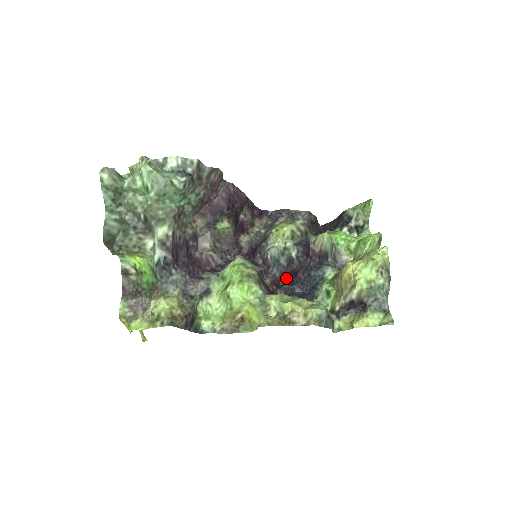
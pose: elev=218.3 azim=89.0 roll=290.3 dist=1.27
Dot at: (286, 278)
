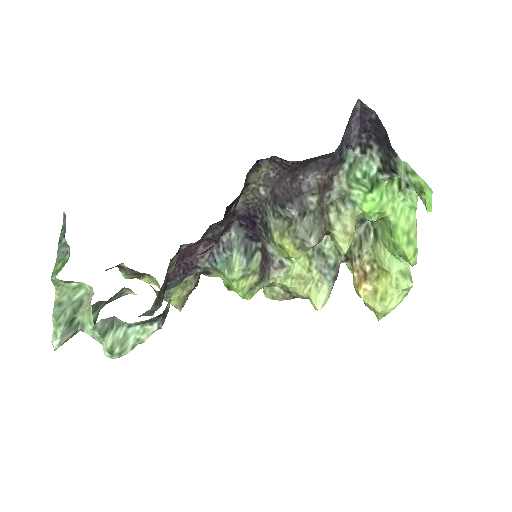
Dot at: occluded
